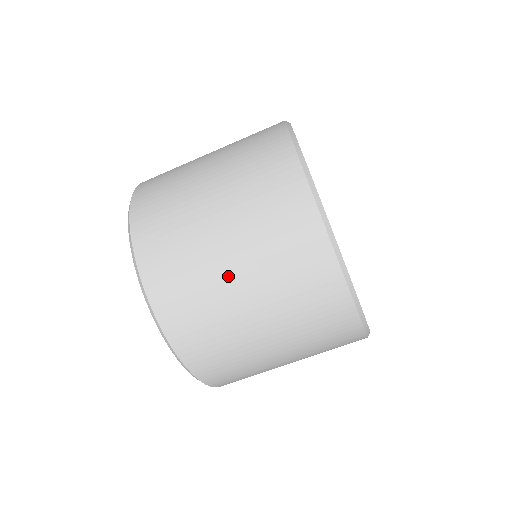
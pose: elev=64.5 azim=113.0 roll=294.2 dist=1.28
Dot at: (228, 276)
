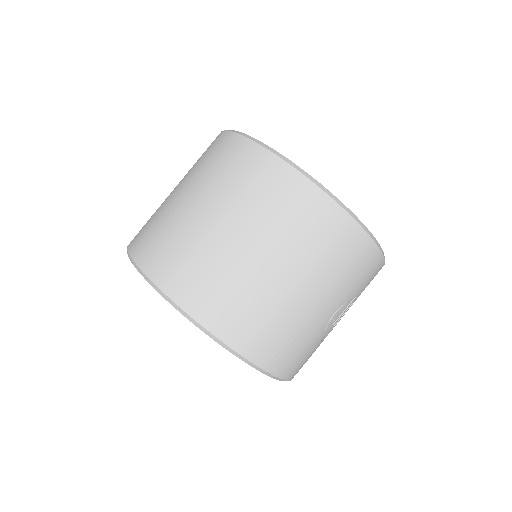
Dot at: (171, 195)
